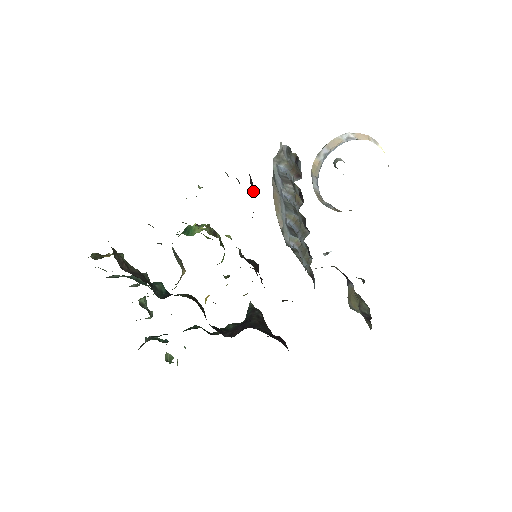
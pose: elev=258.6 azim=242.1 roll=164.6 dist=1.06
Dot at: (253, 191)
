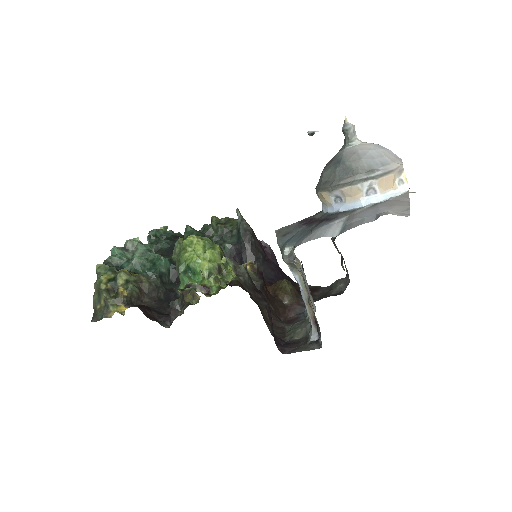
Dot at: (271, 320)
